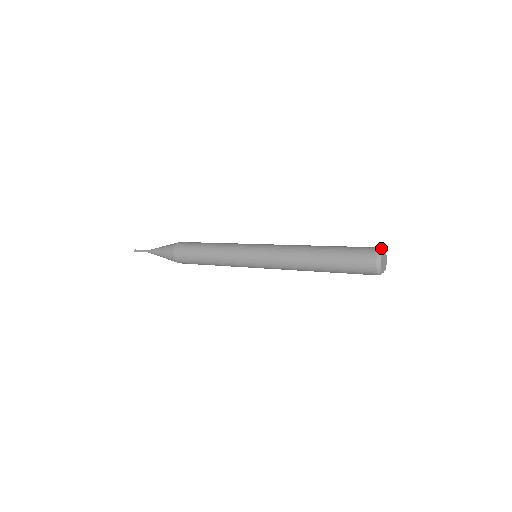
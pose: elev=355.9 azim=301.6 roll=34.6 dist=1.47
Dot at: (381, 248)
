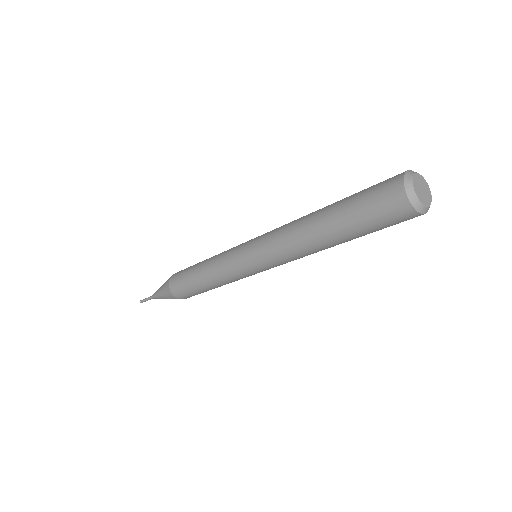
Dot at: occluded
